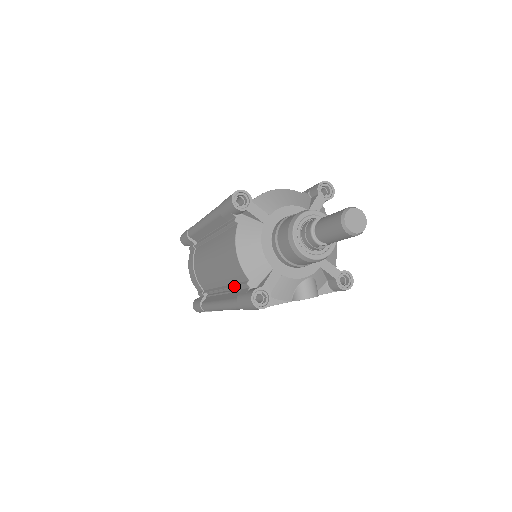
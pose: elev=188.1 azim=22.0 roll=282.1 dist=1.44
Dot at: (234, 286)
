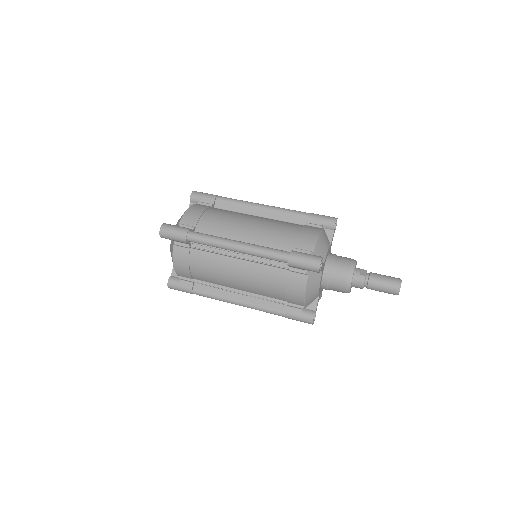
Dot at: (275, 301)
